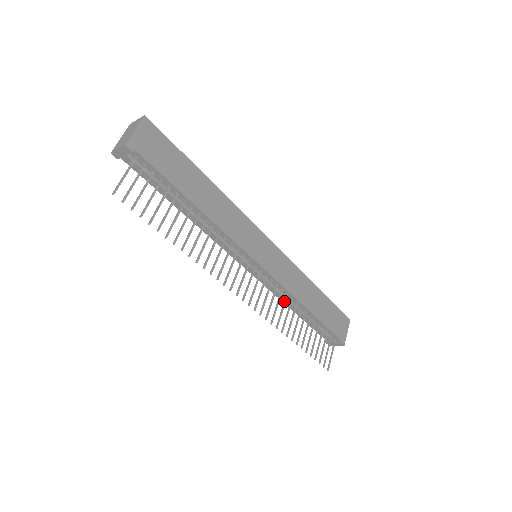
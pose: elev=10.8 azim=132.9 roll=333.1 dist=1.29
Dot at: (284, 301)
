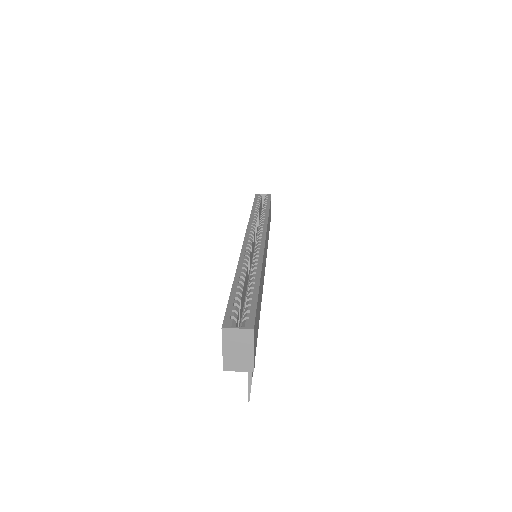
Dot at: occluded
